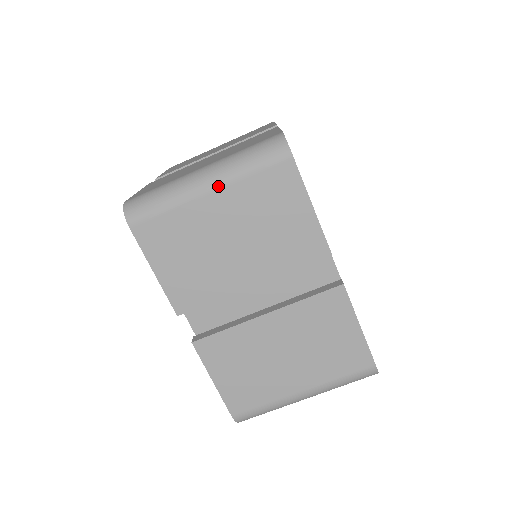
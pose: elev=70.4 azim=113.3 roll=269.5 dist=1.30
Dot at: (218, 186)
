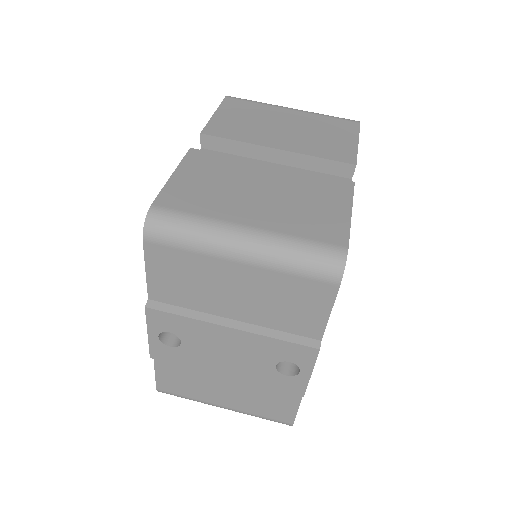
Dot at: (301, 111)
